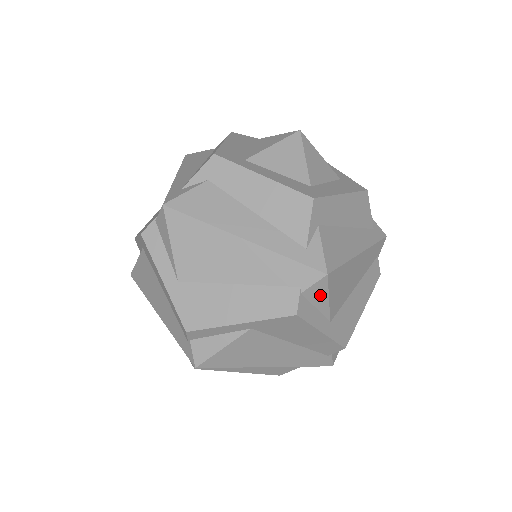
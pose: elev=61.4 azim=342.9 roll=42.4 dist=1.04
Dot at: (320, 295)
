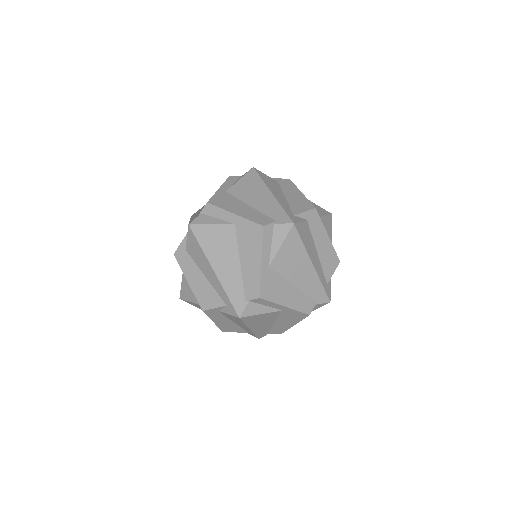
Dot at: (315, 308)
